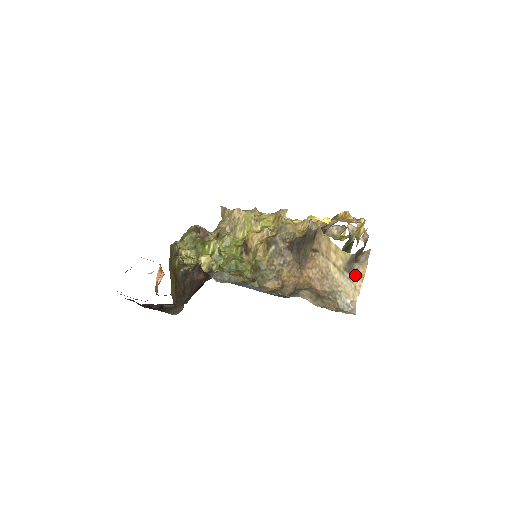
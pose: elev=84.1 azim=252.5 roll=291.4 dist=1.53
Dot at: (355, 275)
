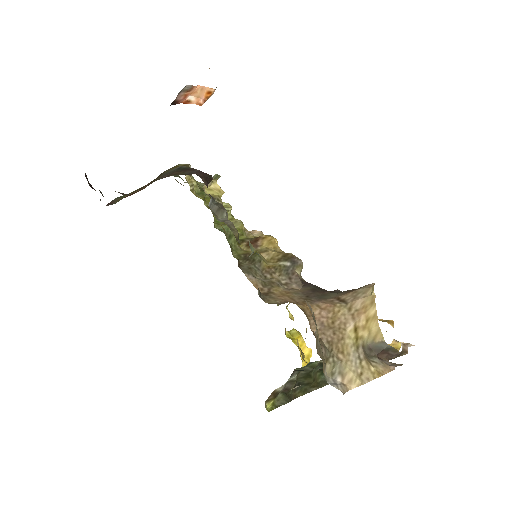
Dot at: (370, 363)
